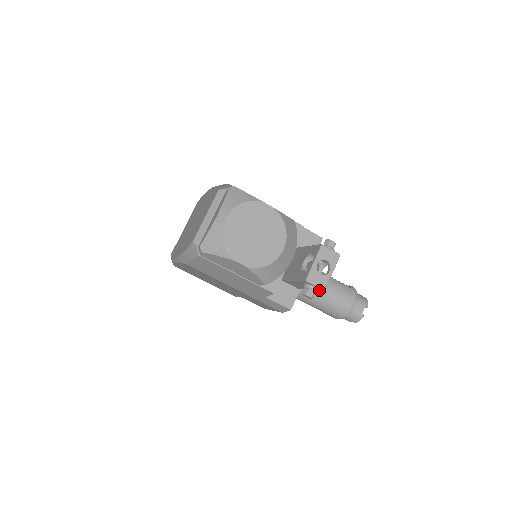
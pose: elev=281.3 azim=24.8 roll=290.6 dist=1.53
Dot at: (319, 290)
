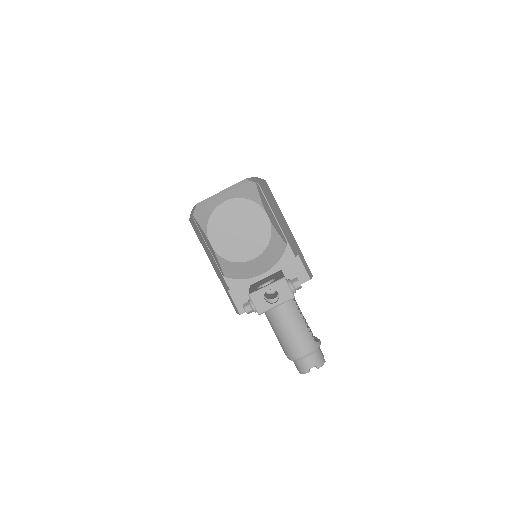
Dot at: occluded
